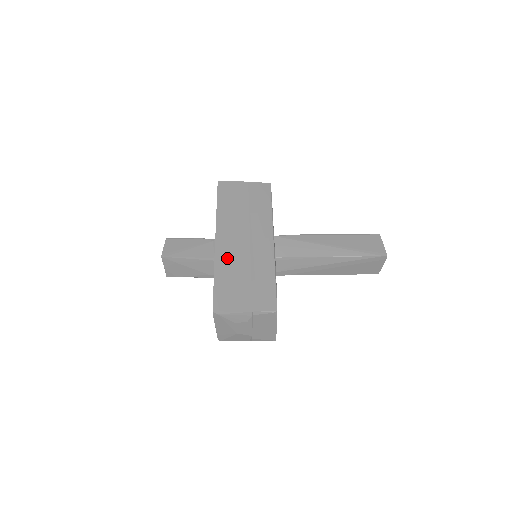
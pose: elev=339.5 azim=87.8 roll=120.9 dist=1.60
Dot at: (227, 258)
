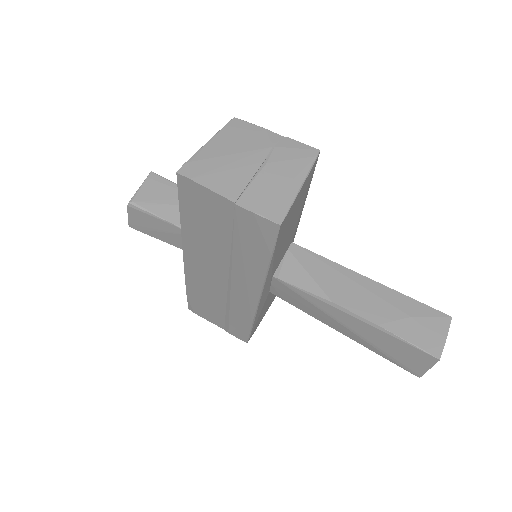
Dot at: (199, 284)
